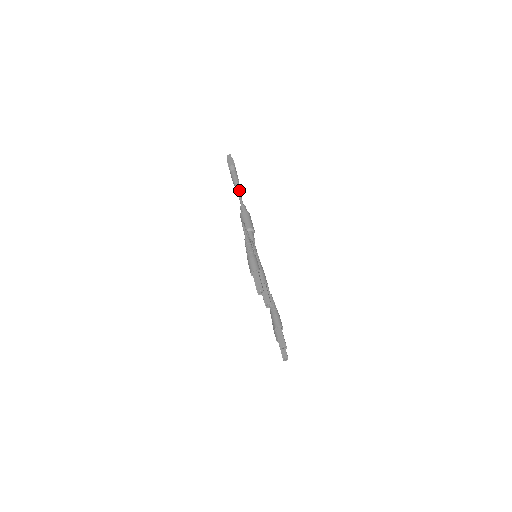
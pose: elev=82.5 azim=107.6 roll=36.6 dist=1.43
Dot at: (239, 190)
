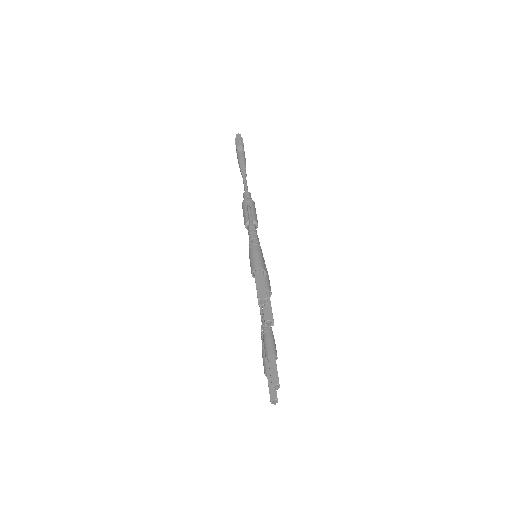
Dot at: (245, 174)
